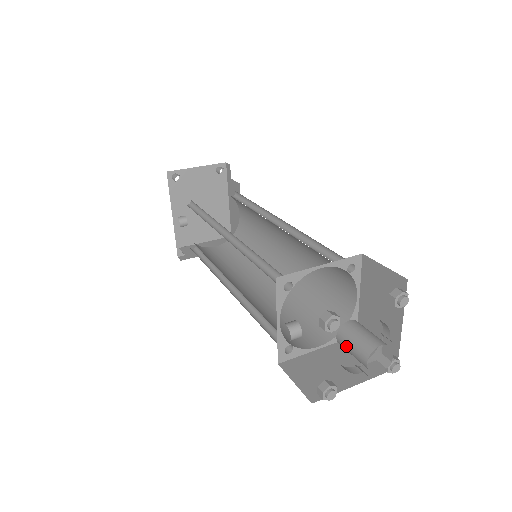
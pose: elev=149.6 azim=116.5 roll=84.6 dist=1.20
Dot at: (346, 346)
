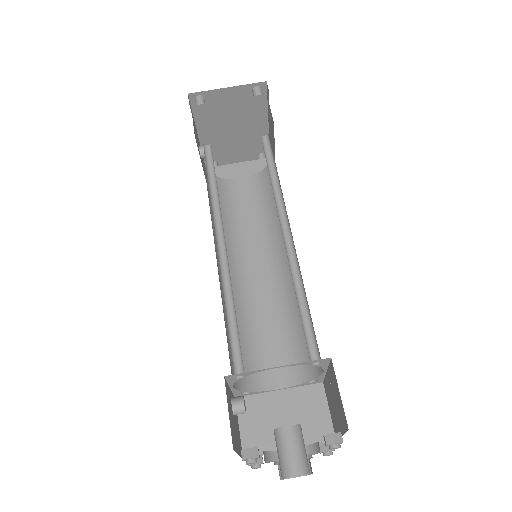
Dot at: occluded
